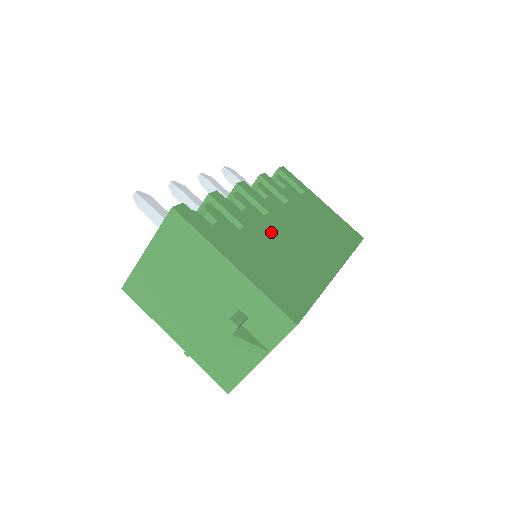
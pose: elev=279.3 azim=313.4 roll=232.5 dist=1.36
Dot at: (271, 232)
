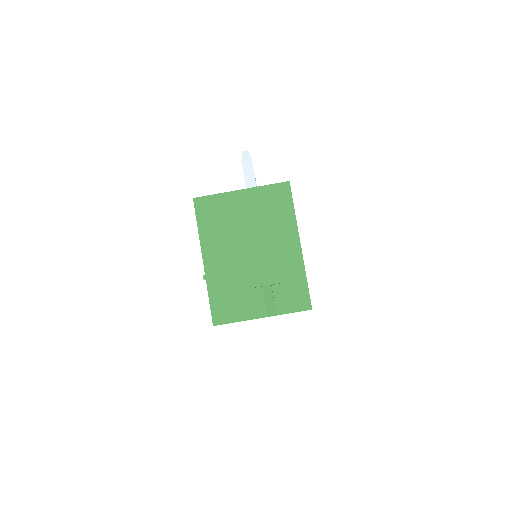
Dot at: occluded
